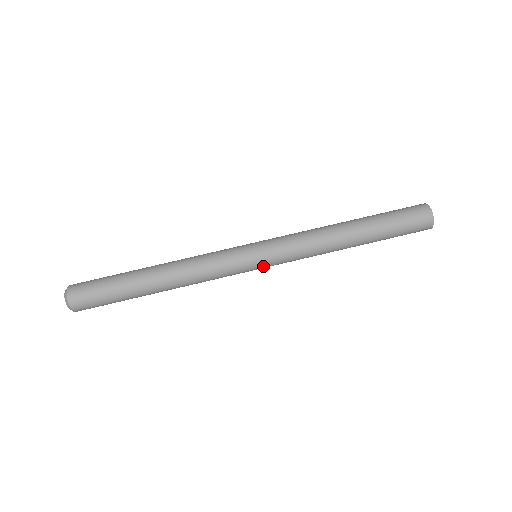
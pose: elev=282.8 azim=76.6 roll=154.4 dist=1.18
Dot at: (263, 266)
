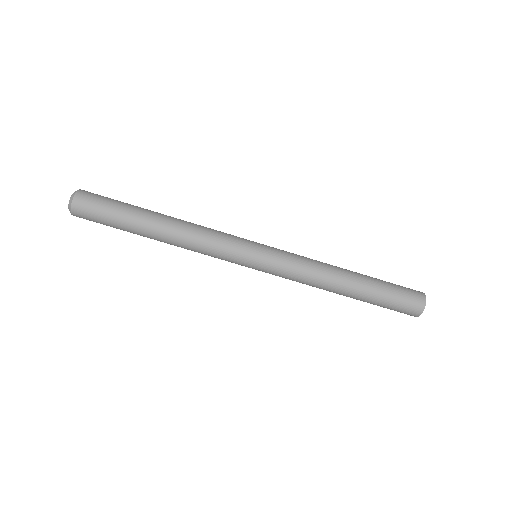
Dot at: occluded
